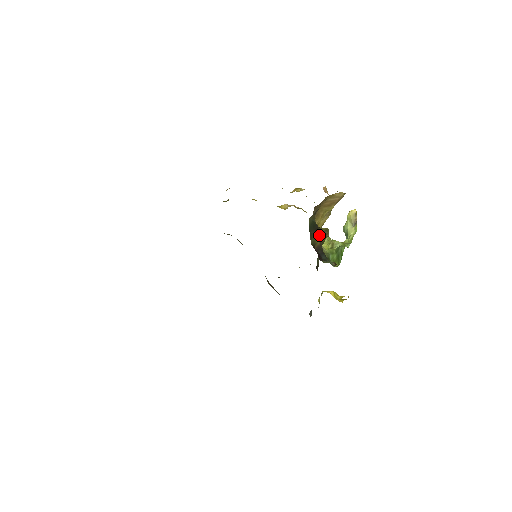
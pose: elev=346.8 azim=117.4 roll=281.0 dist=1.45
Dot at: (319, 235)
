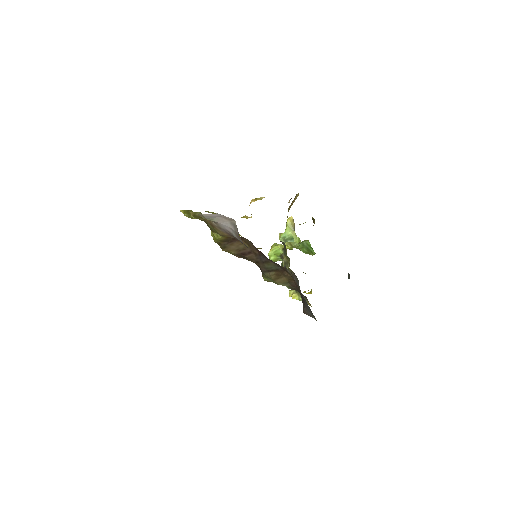
Dot at: occluded
